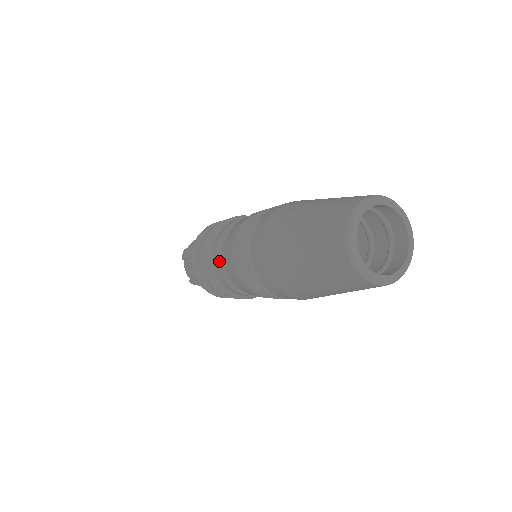
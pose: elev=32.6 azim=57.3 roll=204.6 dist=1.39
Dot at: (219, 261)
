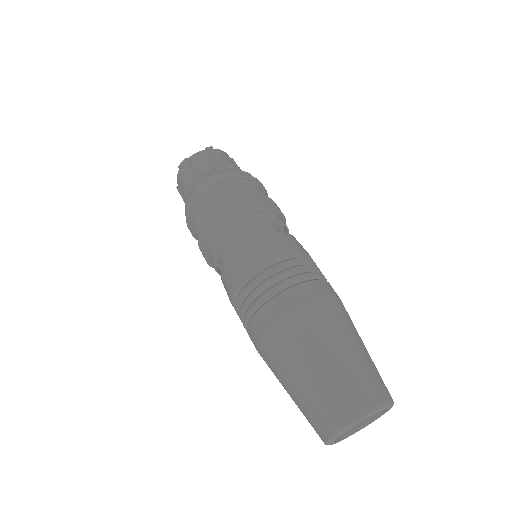
Dot at: occluded
